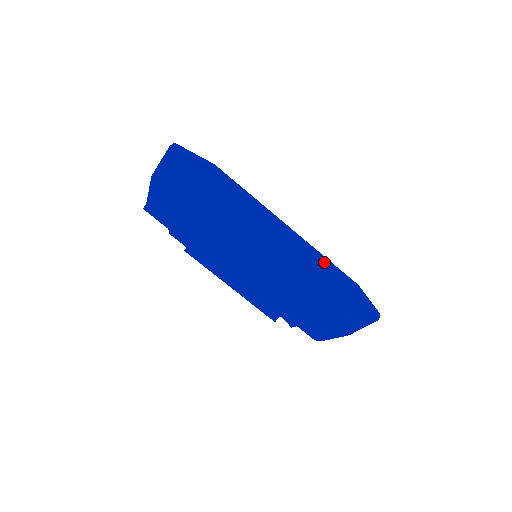
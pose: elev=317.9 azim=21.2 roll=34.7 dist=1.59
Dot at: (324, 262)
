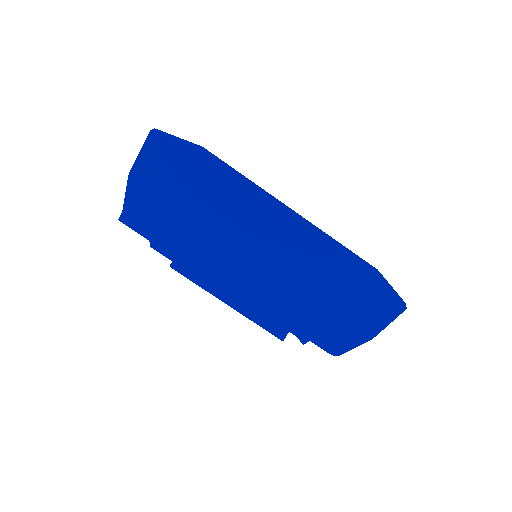
Dot at: (337, 245)
